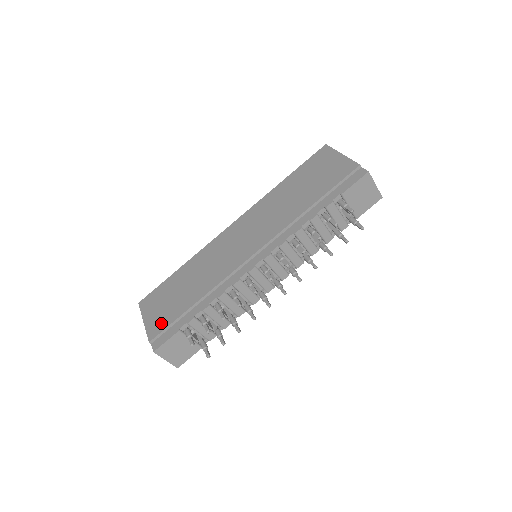
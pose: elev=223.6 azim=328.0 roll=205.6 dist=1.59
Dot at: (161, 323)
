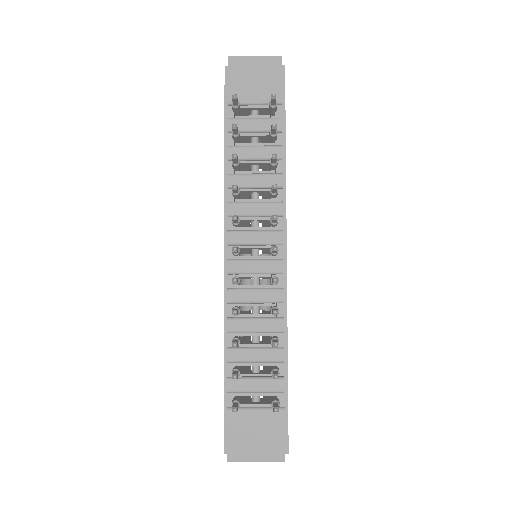
Dot at: occluded
